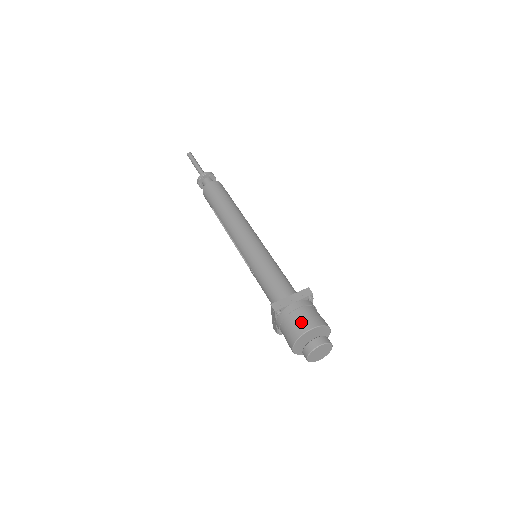
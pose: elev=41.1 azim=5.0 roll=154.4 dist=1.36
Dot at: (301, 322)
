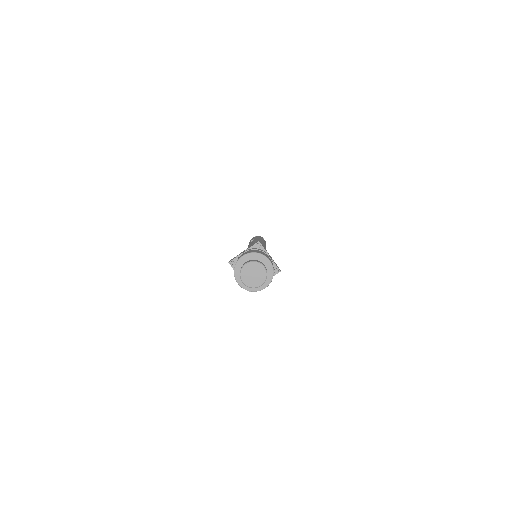
Dot at: occluded
